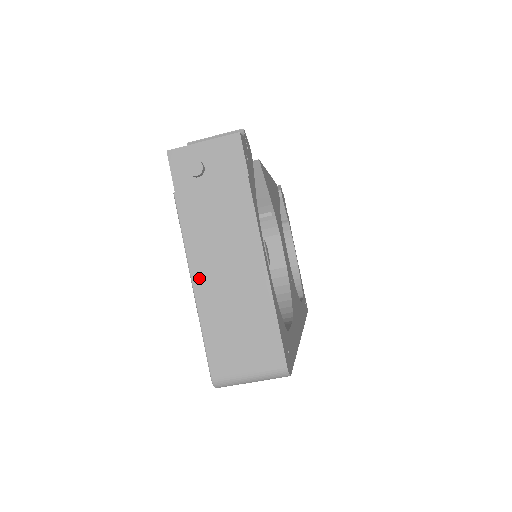
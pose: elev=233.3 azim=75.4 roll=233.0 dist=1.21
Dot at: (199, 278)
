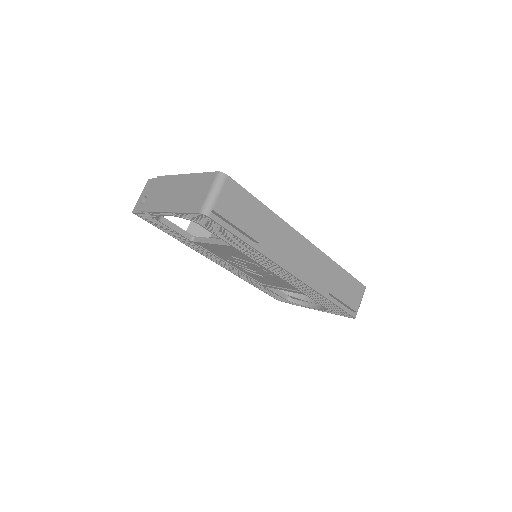
Dot at: (167, 208)
